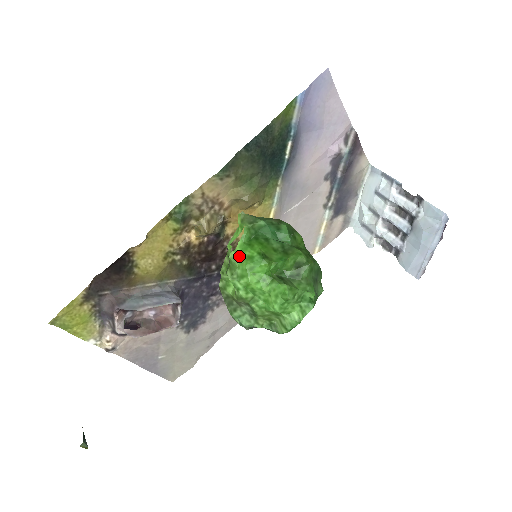
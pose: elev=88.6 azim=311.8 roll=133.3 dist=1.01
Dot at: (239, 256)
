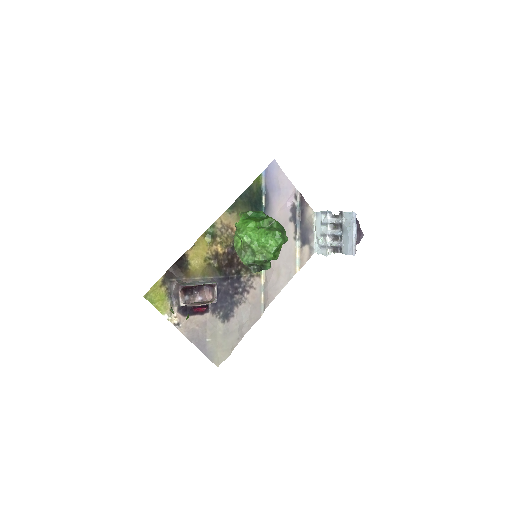
Dot at: (241, 223)
